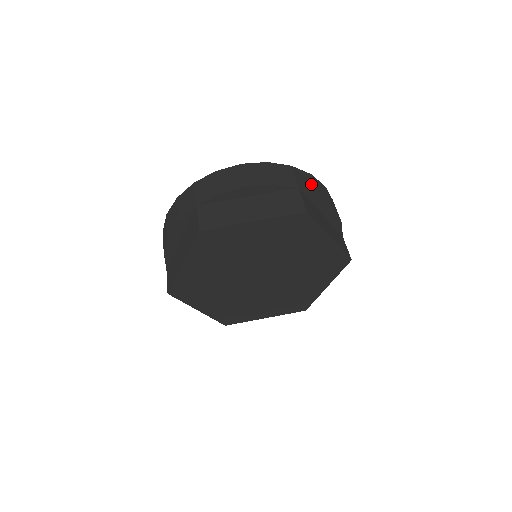
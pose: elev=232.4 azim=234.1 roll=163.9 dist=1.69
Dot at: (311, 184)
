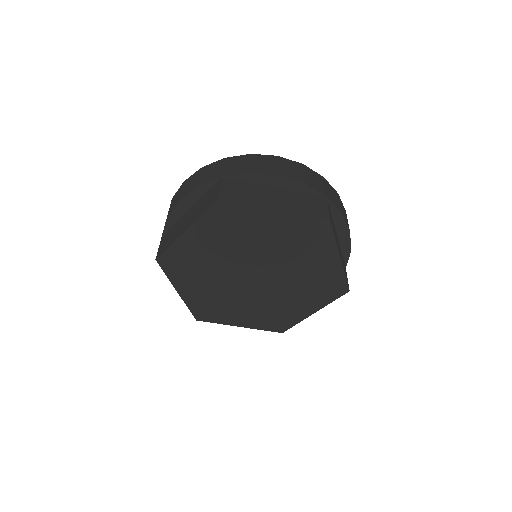
Dot at: (337, 201)
